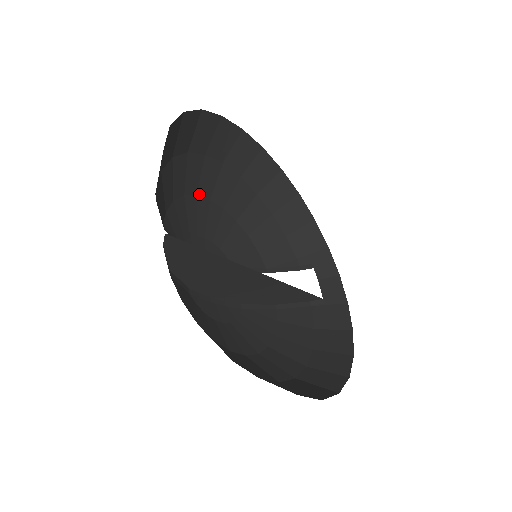
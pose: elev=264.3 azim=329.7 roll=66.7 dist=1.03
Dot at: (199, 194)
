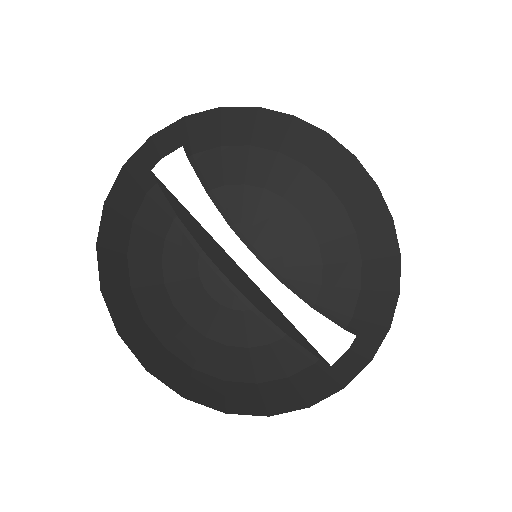
Dot at: (286, 197)
